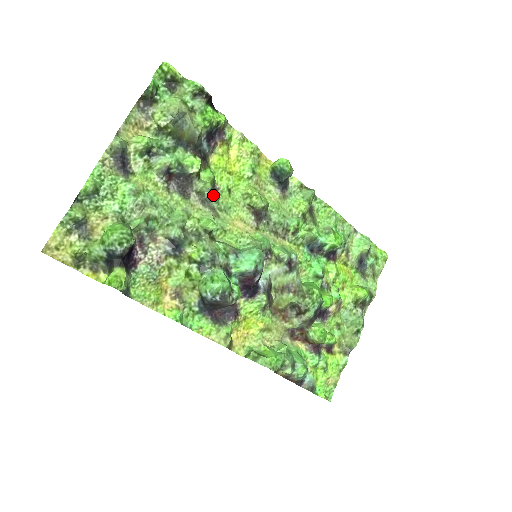
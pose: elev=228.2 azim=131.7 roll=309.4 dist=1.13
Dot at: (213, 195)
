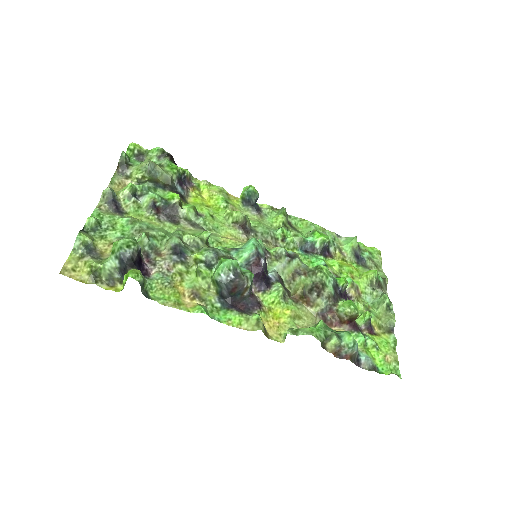
Dot at: (199, 219)
